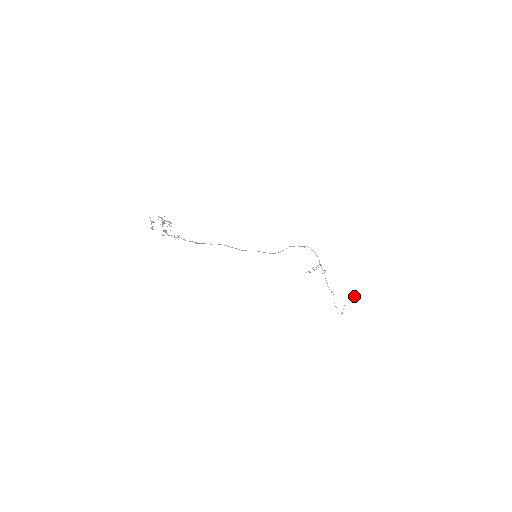
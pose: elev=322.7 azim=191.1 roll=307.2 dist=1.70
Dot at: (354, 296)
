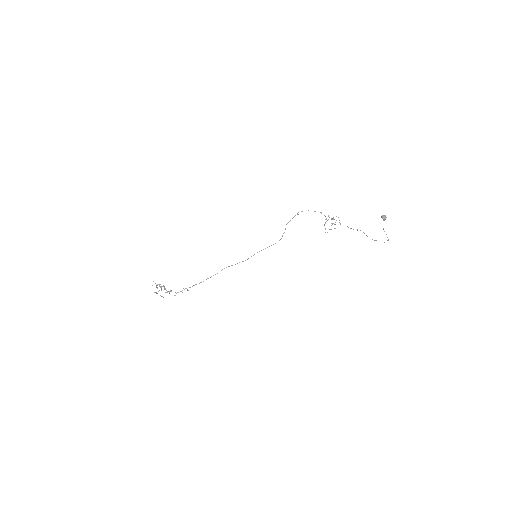
Dot at: (381, 216)
